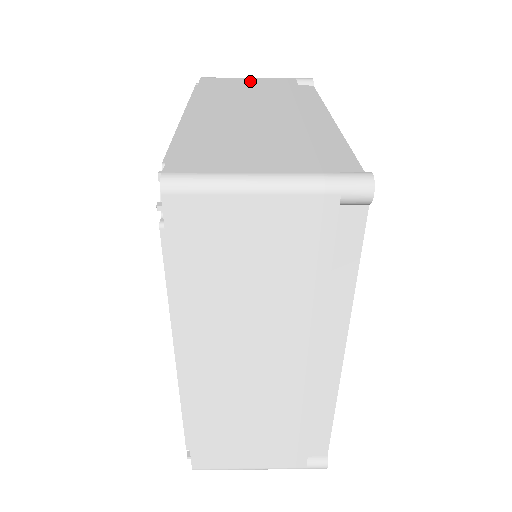
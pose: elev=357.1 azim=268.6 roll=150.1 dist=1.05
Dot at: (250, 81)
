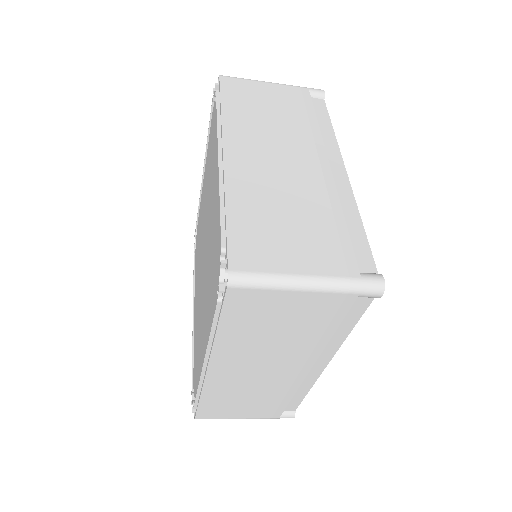
Dot at: occluded
